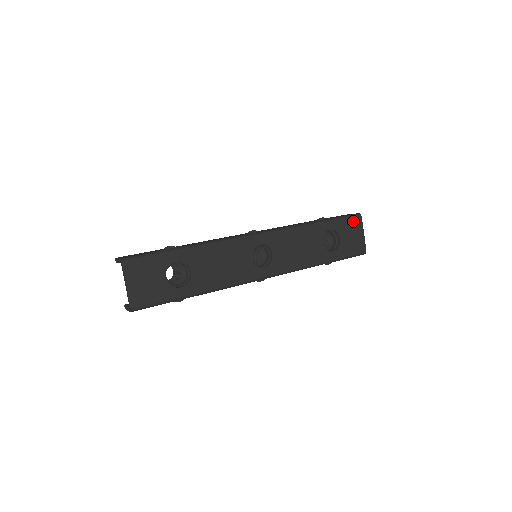
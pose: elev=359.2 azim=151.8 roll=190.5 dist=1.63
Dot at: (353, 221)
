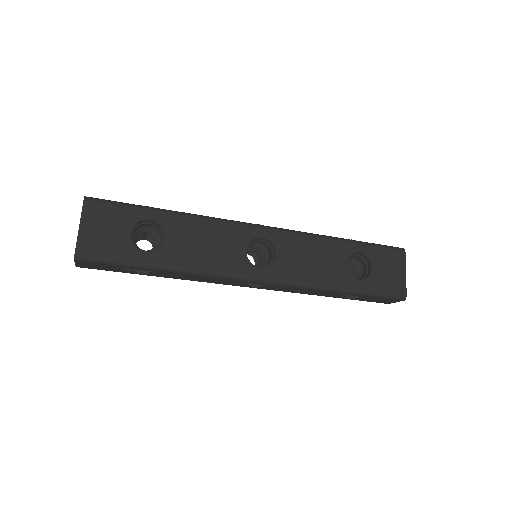
Dot at: (393, 253)
